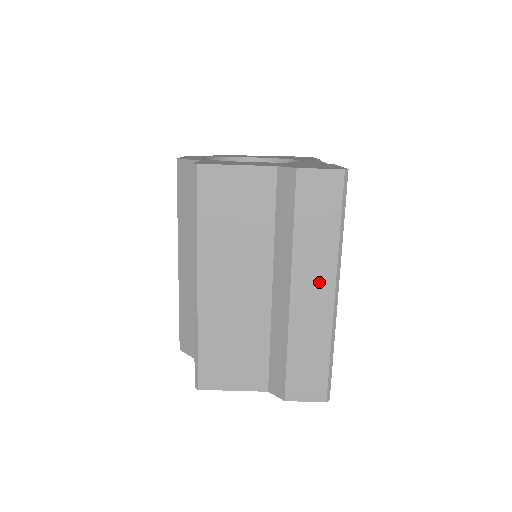
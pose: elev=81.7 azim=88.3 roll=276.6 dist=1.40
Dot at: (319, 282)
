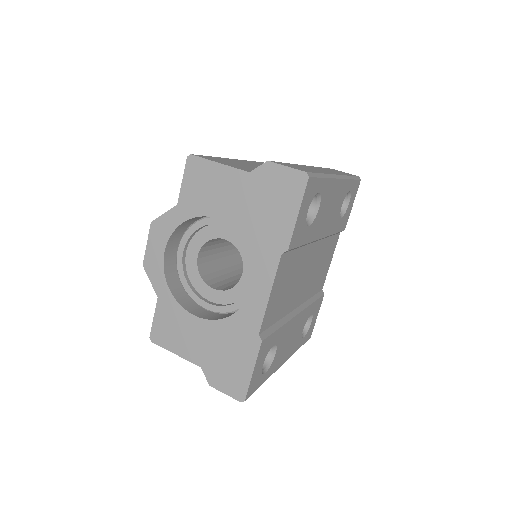
Dot at: occluded
